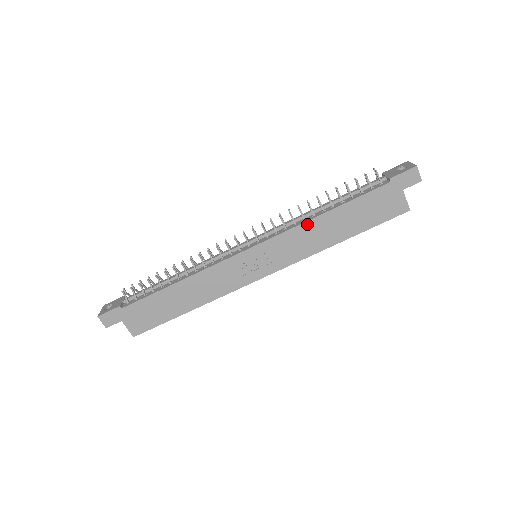
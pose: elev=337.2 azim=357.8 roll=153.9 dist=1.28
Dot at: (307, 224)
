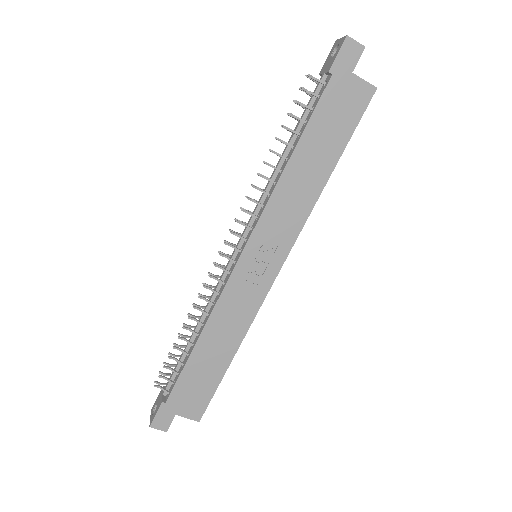
Dot at: (280, 185)
